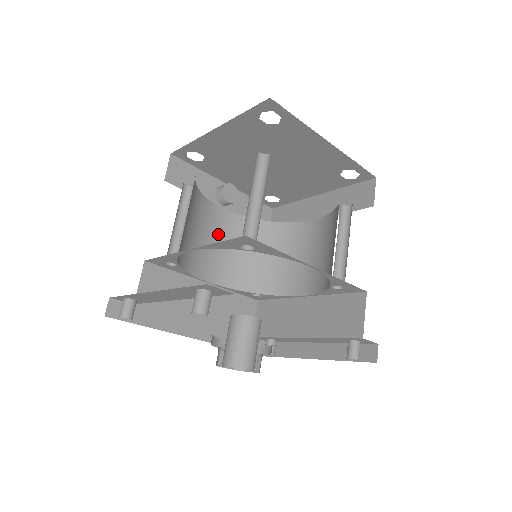
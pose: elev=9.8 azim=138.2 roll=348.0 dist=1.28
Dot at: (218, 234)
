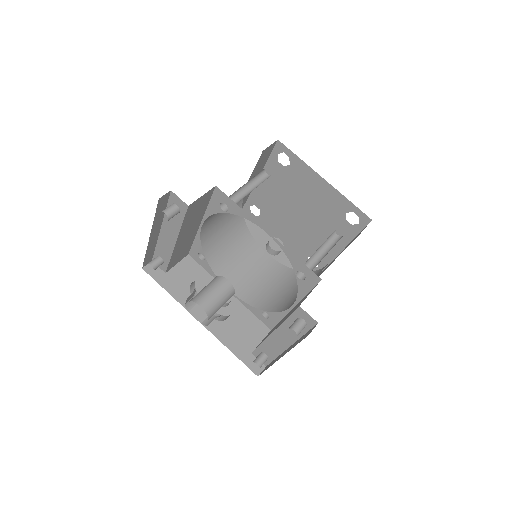
Dot at: (255, 267)
